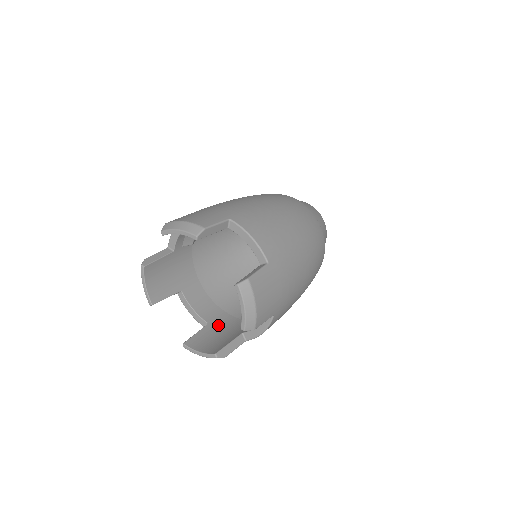
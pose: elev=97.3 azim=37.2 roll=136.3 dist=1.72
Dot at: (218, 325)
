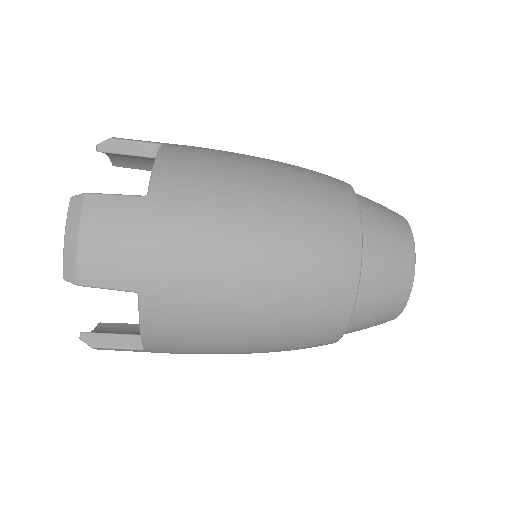
Dot at: occluded
